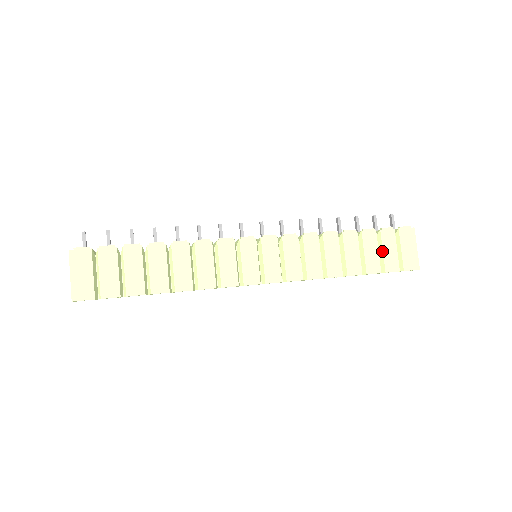
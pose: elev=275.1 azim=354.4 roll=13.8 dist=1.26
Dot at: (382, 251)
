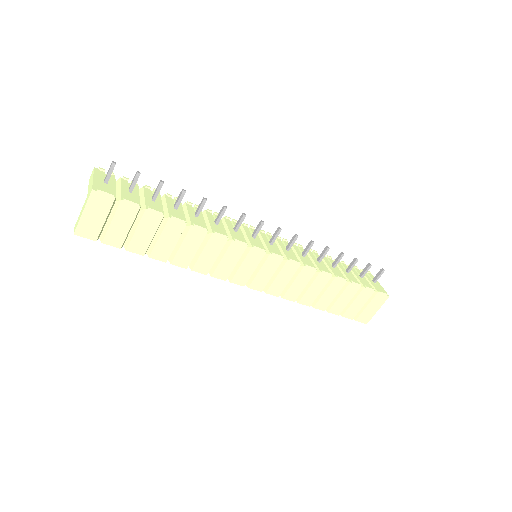
Dot at: (352, 302)
